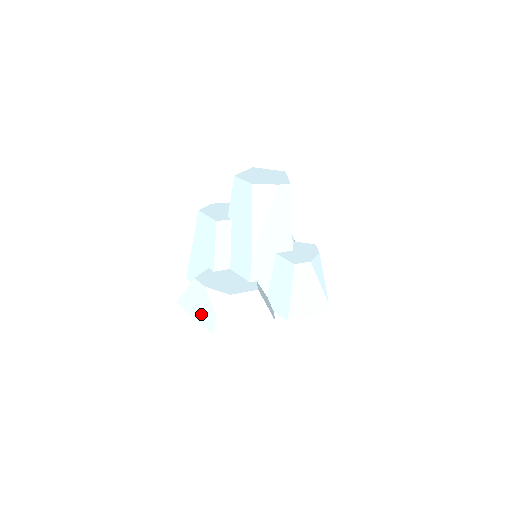
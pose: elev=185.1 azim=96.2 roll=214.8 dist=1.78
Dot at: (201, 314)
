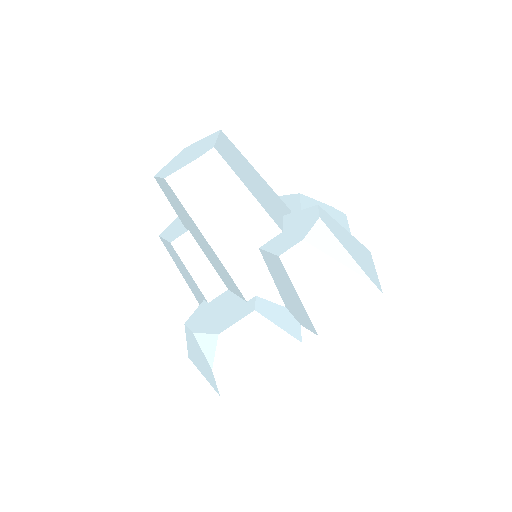
Dot at: (204, 369)
